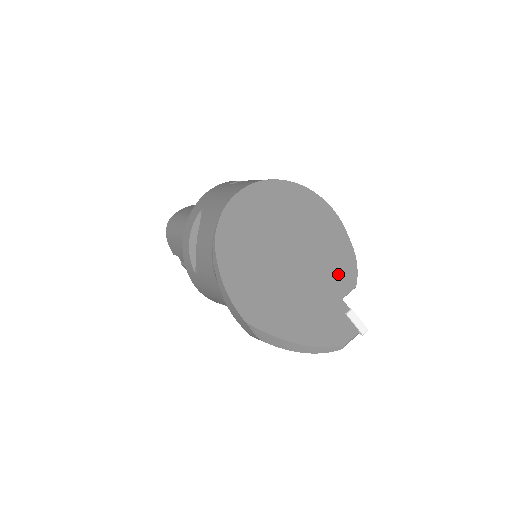
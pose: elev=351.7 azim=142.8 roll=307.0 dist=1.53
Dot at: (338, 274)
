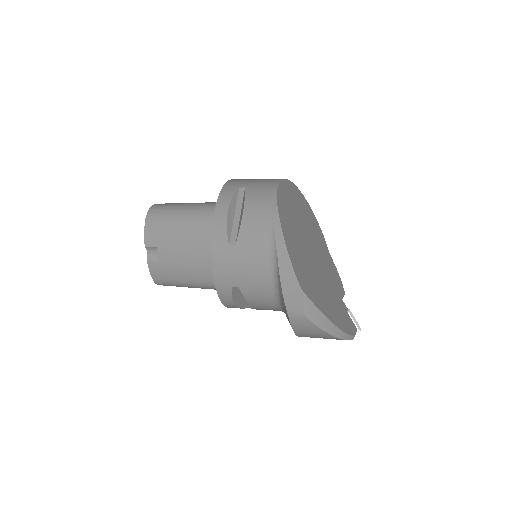
Dot at: (334, 279)
